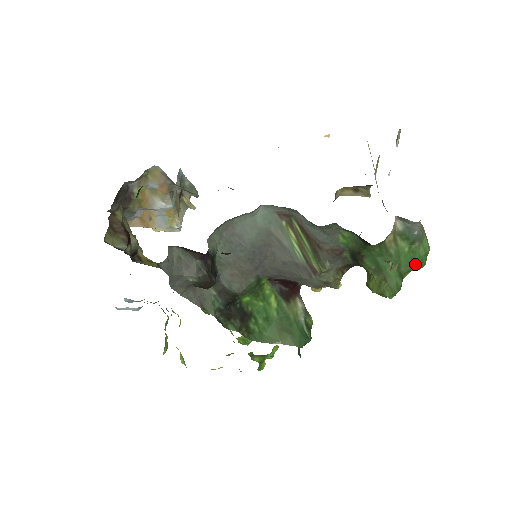
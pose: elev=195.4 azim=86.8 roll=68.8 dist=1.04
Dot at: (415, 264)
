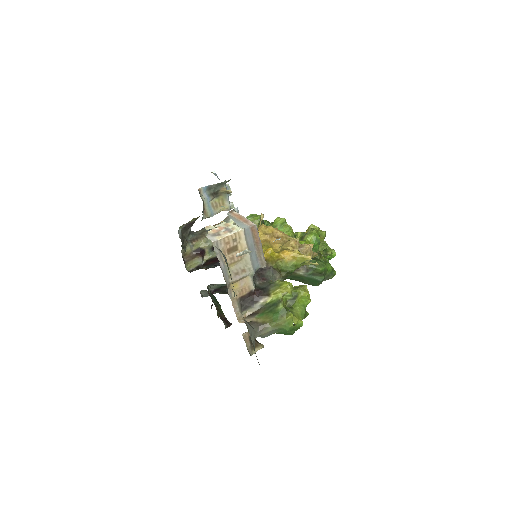
Dot at: (285, 334)
